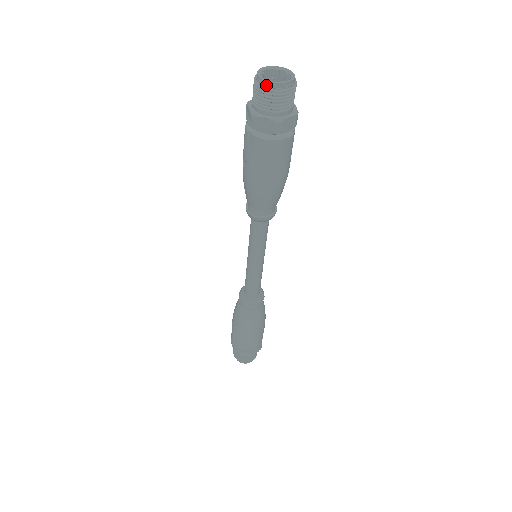
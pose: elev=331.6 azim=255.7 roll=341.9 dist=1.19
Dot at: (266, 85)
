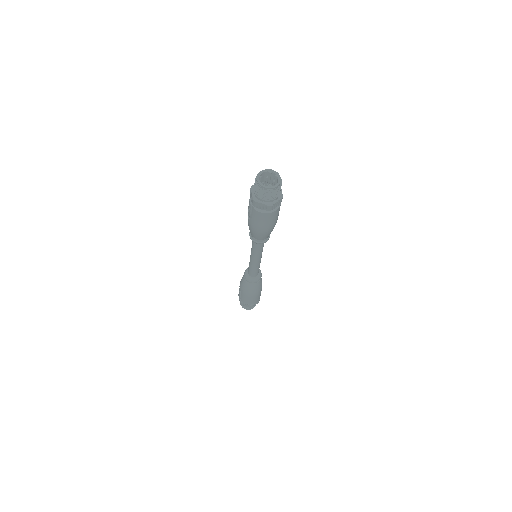
Dot at: (262, 188)
